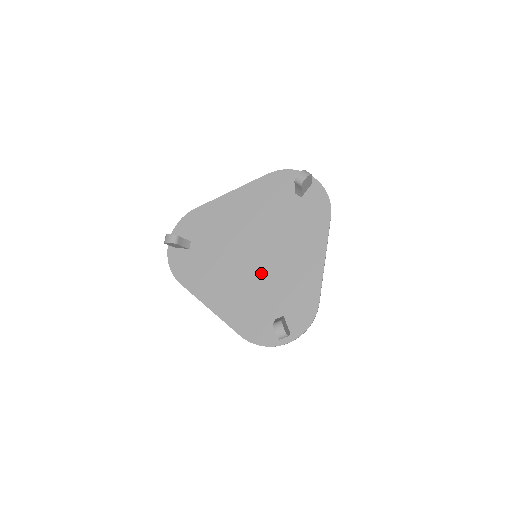
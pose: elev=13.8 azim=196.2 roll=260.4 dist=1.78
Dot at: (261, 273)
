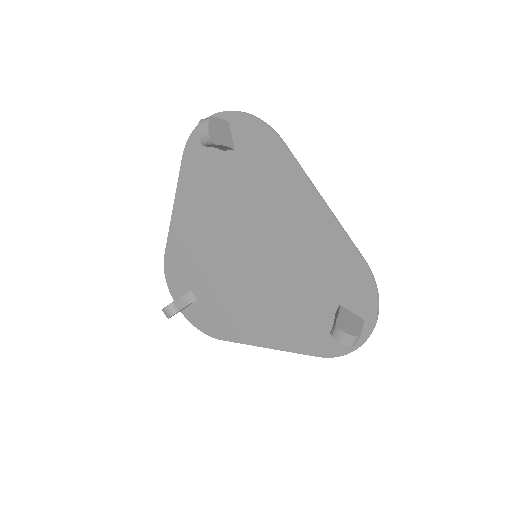
Dot at: (275, 273)
